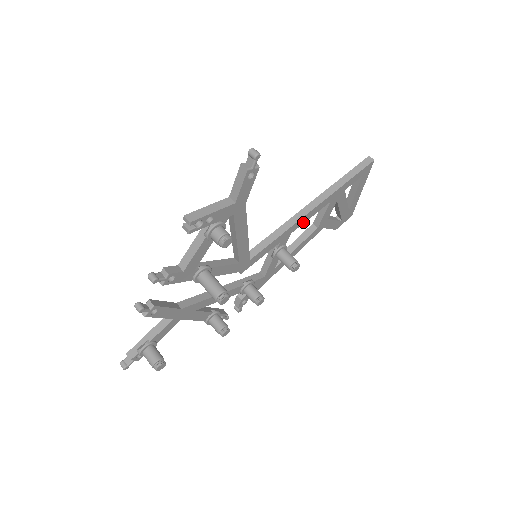
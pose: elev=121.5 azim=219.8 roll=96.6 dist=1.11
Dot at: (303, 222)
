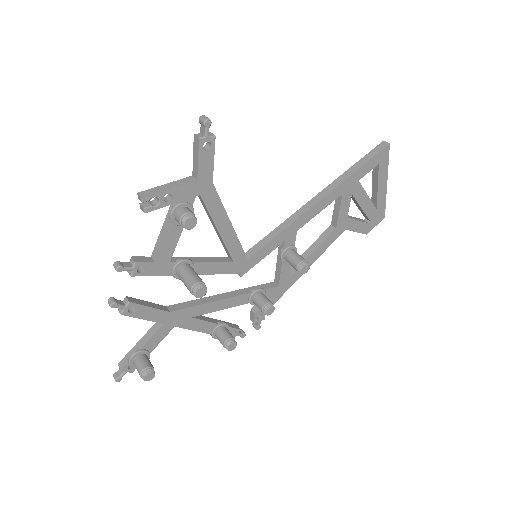
Dot at: (310, 218)
